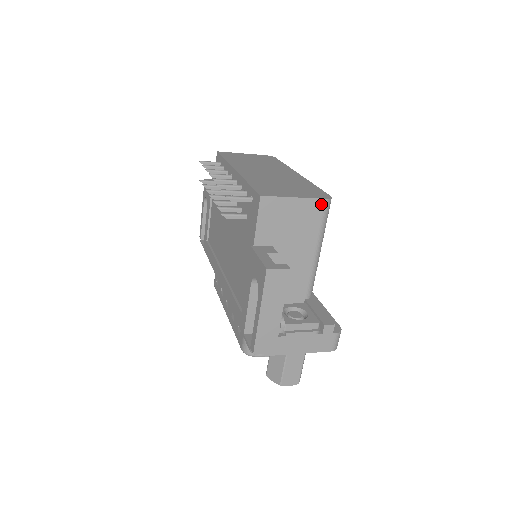
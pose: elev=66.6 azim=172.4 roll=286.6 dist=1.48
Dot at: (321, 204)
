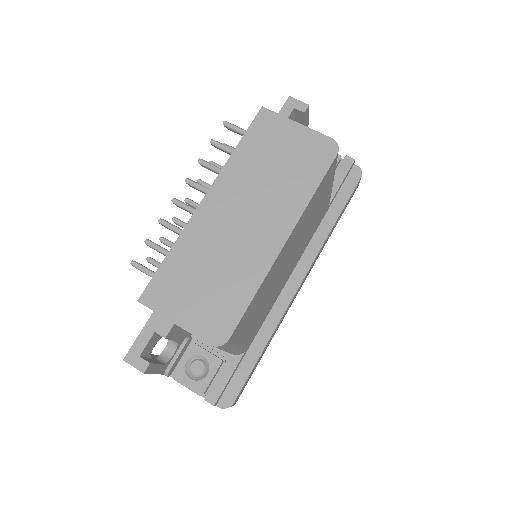
Dot at: (207, 343)
